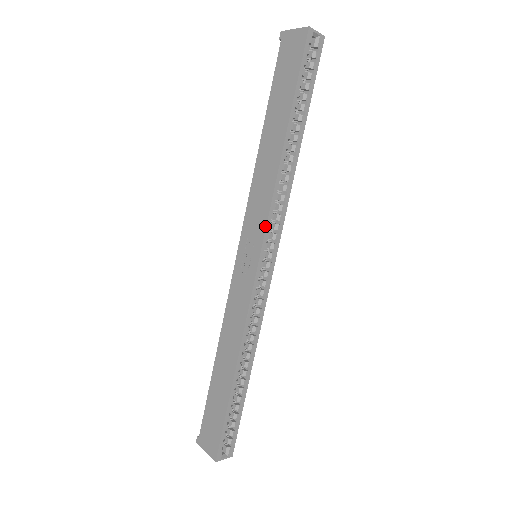
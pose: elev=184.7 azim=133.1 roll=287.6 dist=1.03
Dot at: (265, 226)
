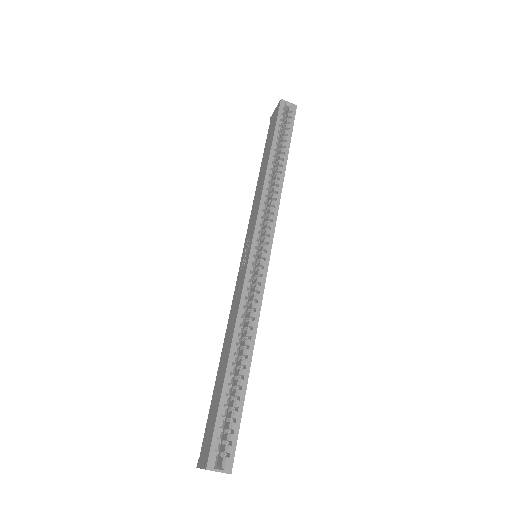
Dot at: (256, 220)
